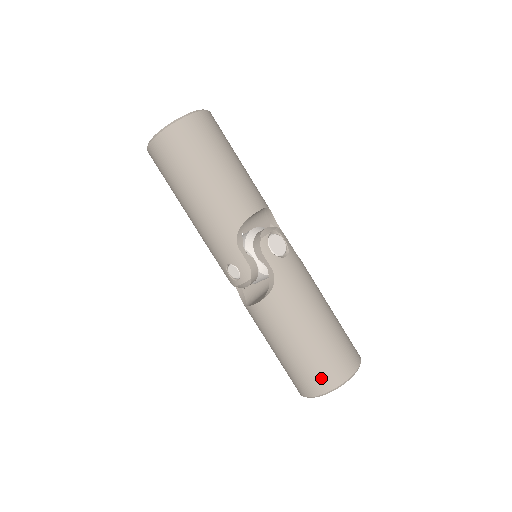
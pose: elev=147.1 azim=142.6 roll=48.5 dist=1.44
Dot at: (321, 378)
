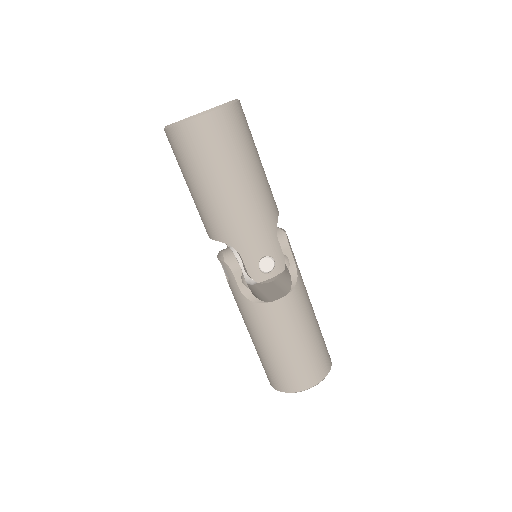
Dot at: (324, 363)
